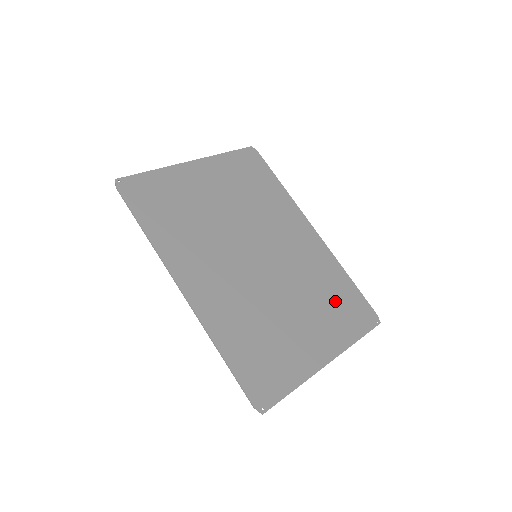
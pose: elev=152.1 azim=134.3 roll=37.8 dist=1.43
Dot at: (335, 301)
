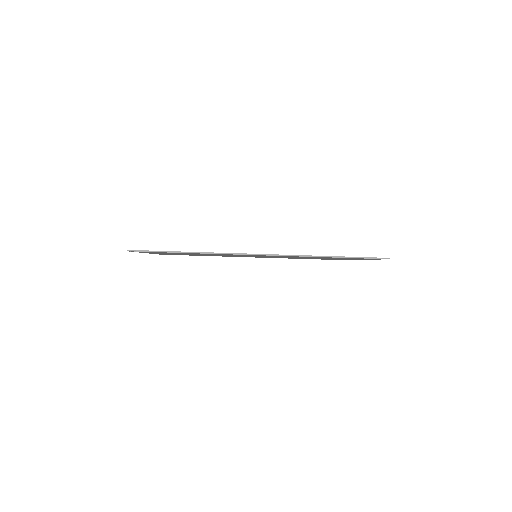
Dot at: occluded
